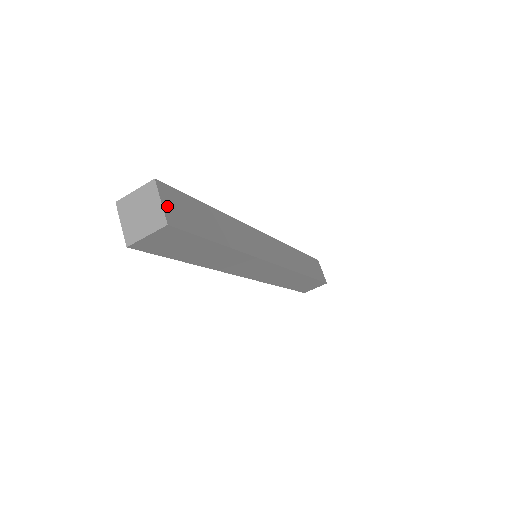
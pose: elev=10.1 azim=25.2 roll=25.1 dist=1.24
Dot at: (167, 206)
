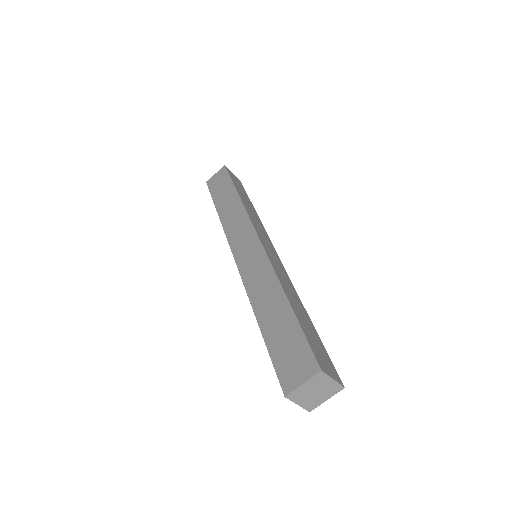
Dot at: (332, 374)
